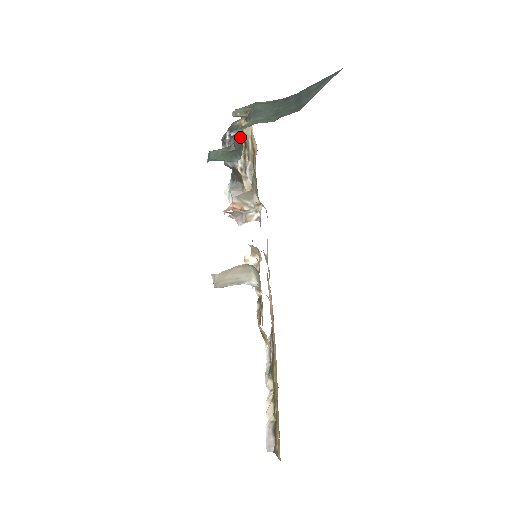
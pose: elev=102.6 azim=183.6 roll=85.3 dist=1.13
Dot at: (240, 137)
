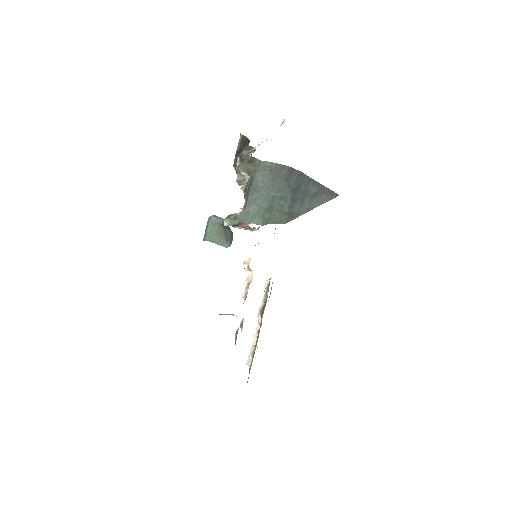
Dot at: occluded
